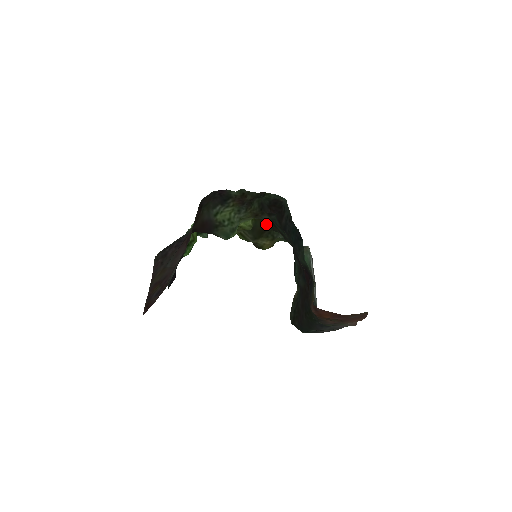
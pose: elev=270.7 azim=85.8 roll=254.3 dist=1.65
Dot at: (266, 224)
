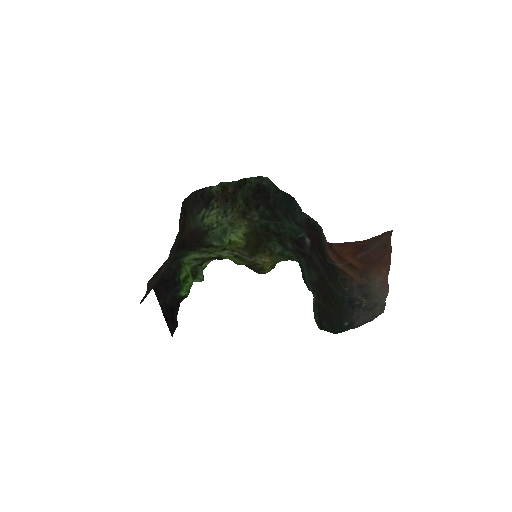
Dot at: (259, 237)
